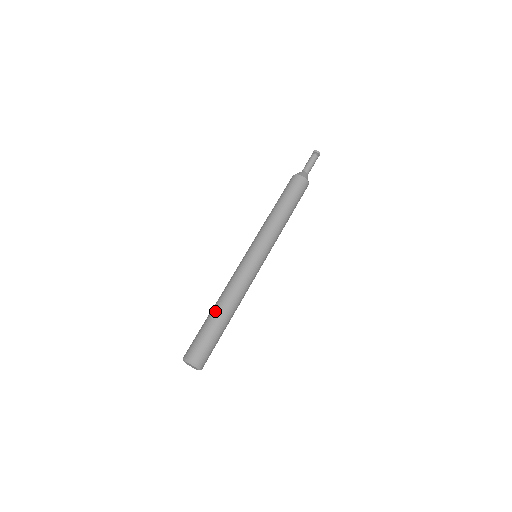
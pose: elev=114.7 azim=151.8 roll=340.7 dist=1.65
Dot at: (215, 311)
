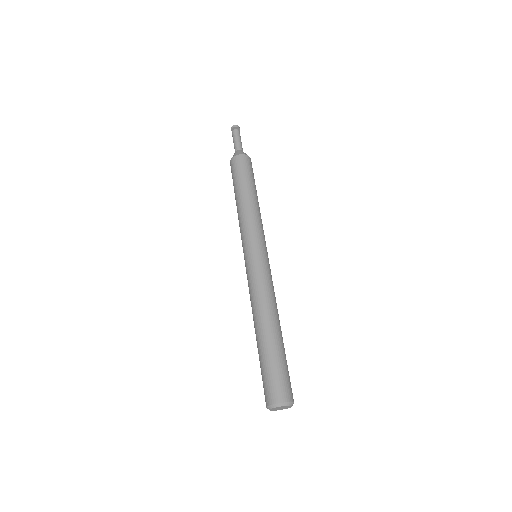
Dot at: (260, 336)
